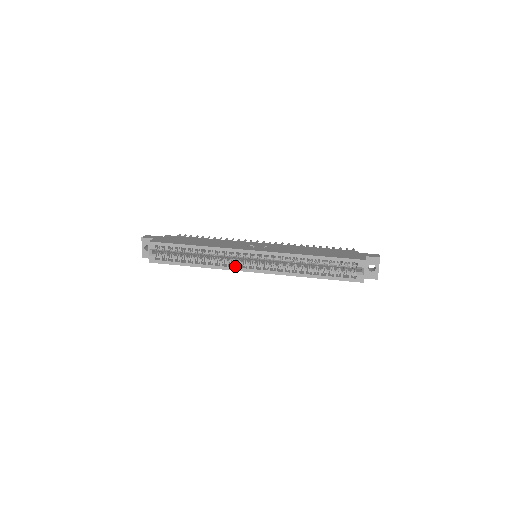
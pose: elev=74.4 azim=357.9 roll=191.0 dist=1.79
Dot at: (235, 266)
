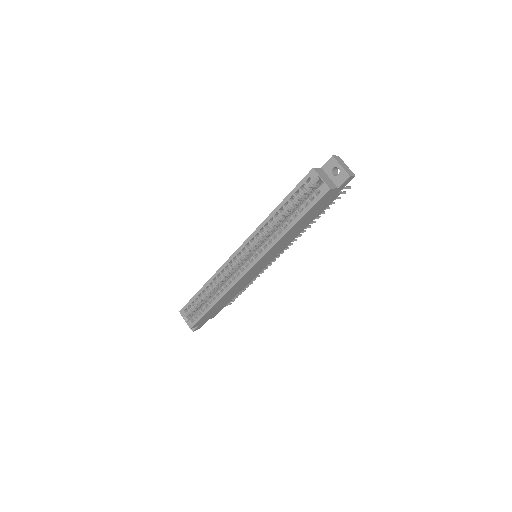
Dot at: (237, 276)
